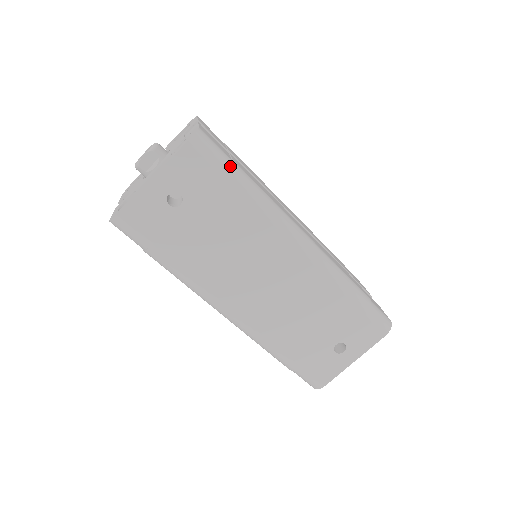
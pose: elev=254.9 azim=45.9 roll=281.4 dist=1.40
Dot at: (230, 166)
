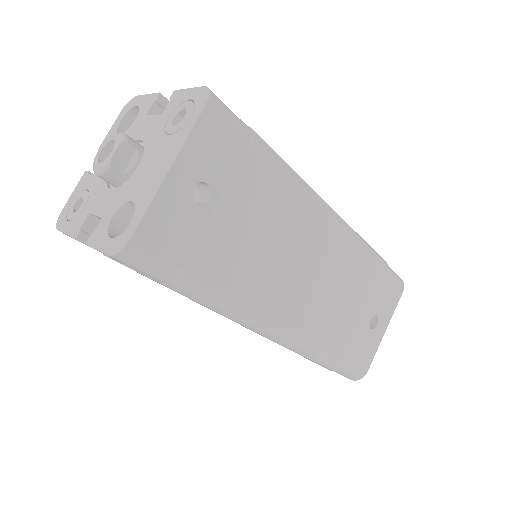
Dot at: (254, 132)
